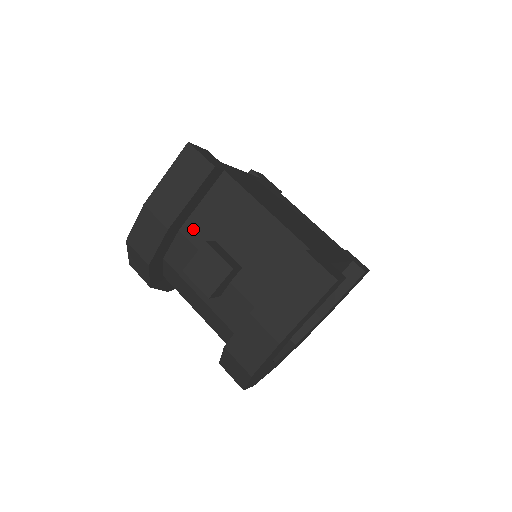
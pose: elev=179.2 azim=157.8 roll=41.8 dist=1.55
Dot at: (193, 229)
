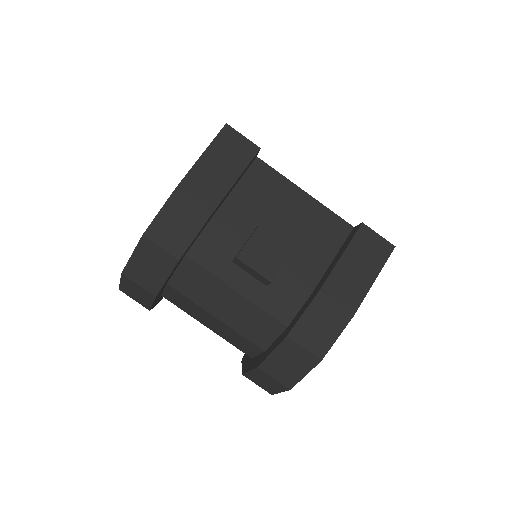
Dot at: (228, 217)
